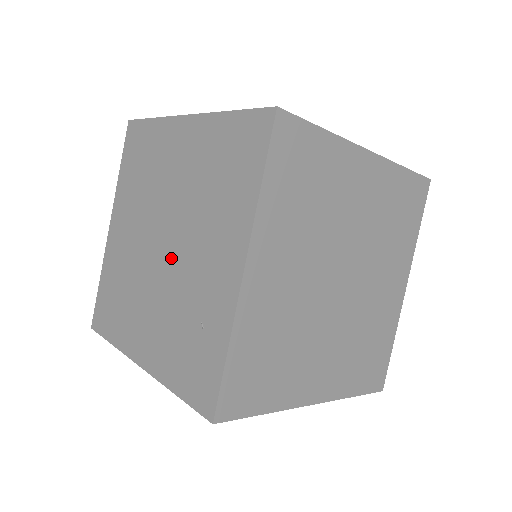
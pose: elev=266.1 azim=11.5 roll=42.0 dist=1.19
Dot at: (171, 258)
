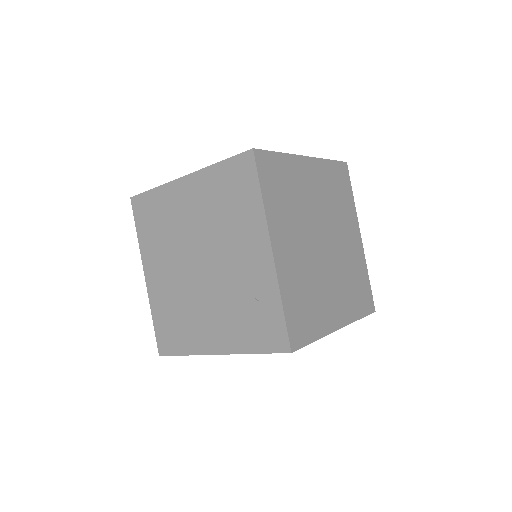
Dot at: (212, 271)
